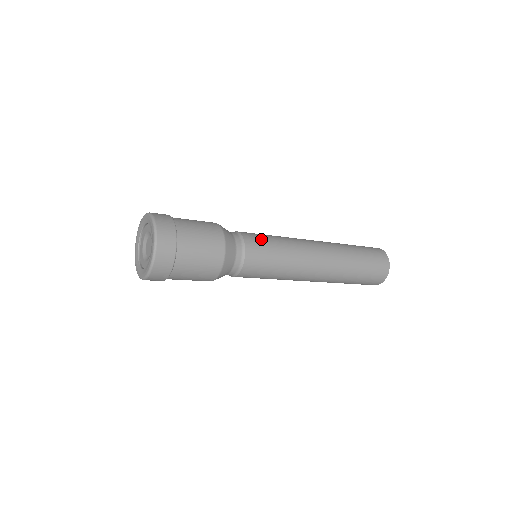
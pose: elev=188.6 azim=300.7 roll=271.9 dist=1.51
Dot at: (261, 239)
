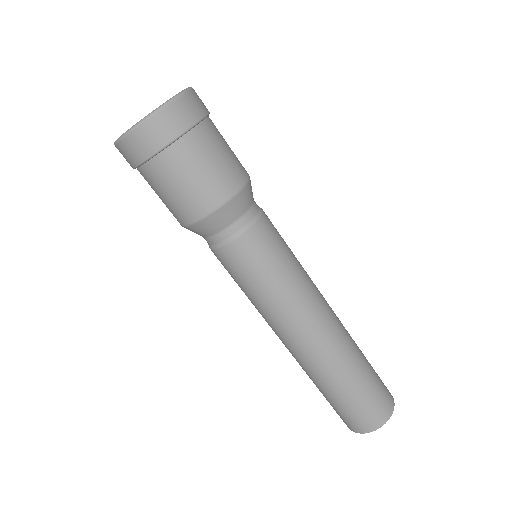
Dot at: occluded
